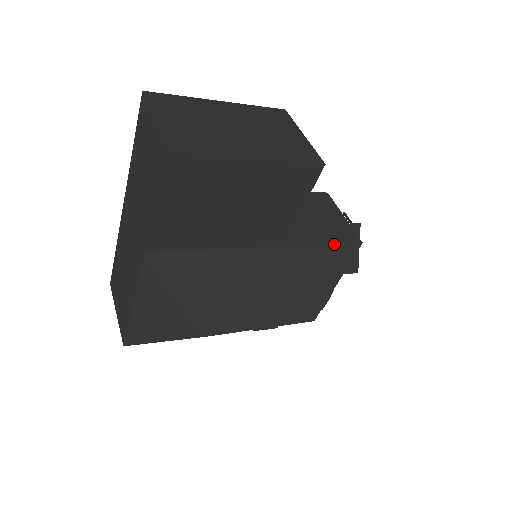
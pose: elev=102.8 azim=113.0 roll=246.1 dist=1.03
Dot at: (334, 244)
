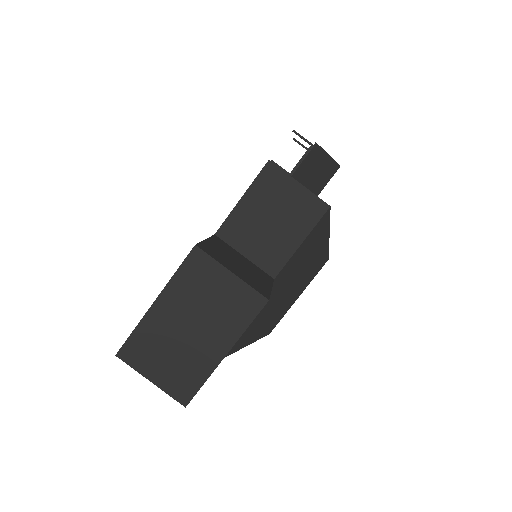
Dot at: (308, 235)
